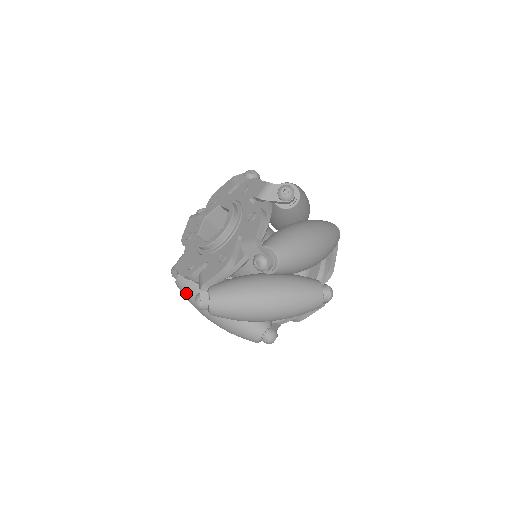
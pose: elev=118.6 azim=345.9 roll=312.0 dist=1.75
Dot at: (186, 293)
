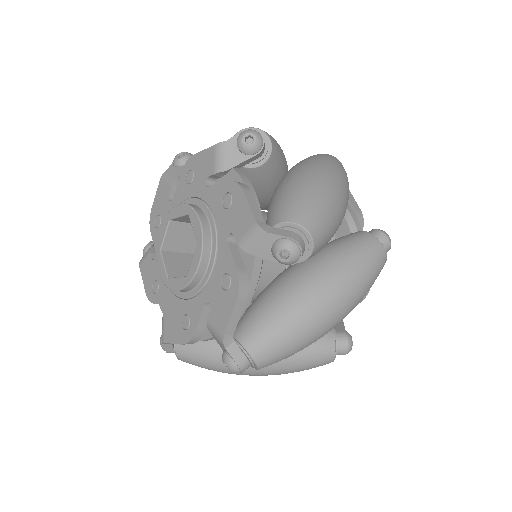
Dot at: (201, 362)
